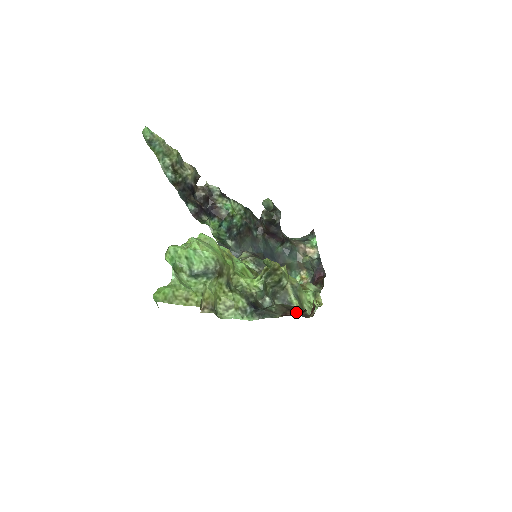
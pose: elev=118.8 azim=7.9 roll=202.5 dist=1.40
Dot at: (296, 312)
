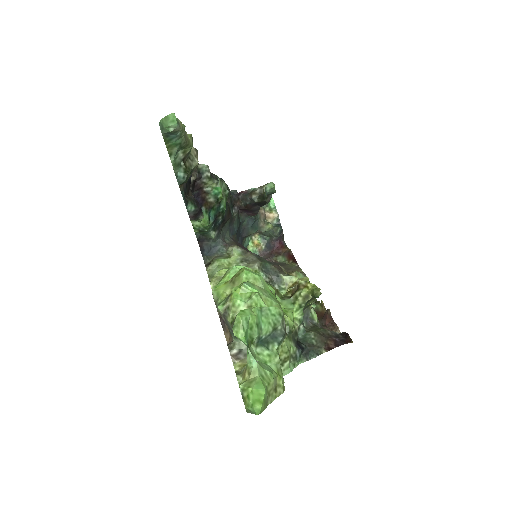
Dot at: (337, 341)
